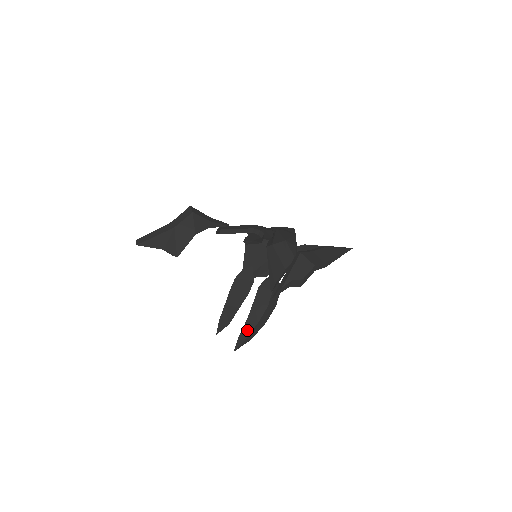
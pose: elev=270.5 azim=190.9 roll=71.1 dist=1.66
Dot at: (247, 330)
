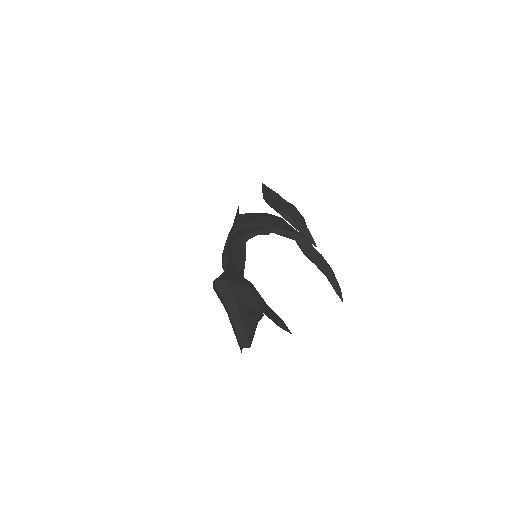
Dot at: (334, 282)
